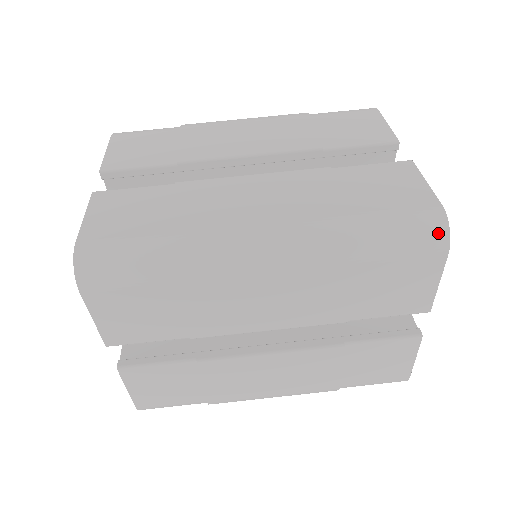
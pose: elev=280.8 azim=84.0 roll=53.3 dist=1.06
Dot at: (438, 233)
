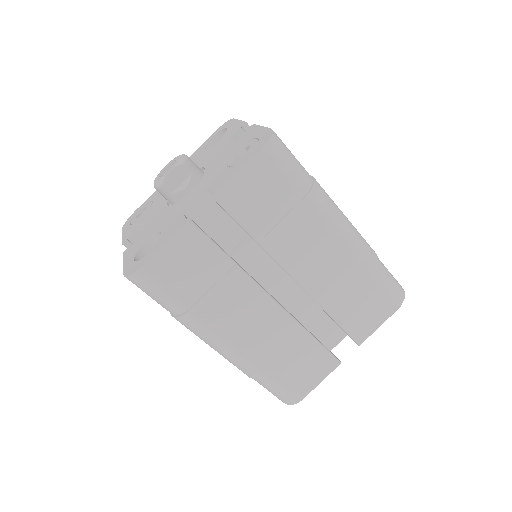
Dot at: (285, 402)
